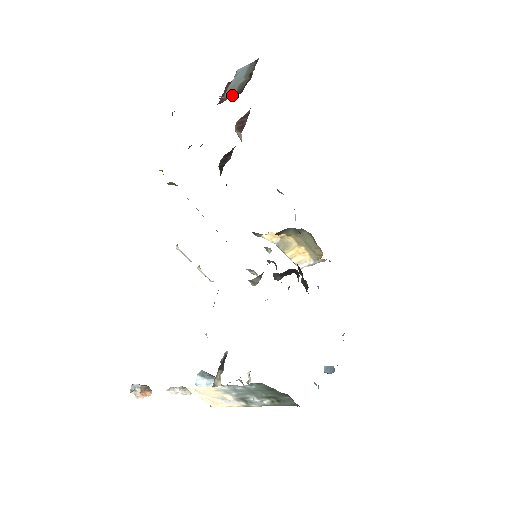
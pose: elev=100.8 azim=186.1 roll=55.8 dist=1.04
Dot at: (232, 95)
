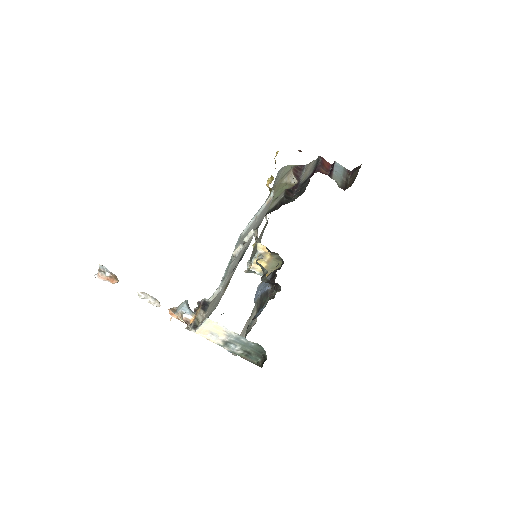
Dot at: (339, 185)
